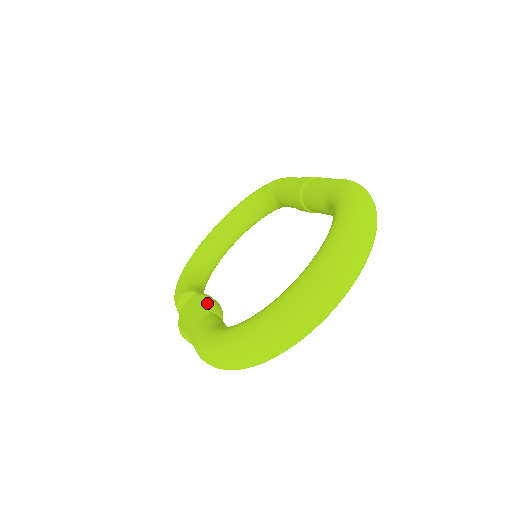
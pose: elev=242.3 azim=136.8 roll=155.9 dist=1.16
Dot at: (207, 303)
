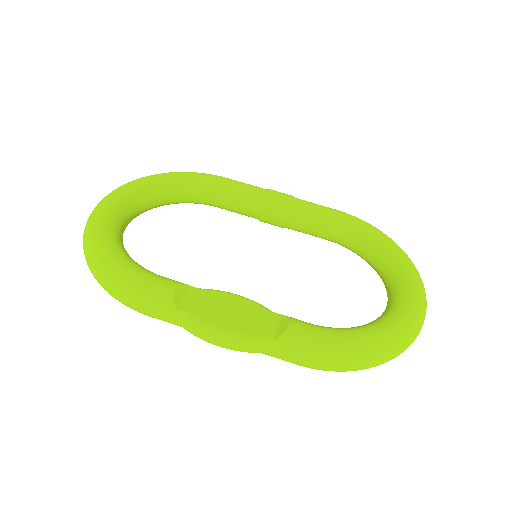
Dot at: (253, 301)
